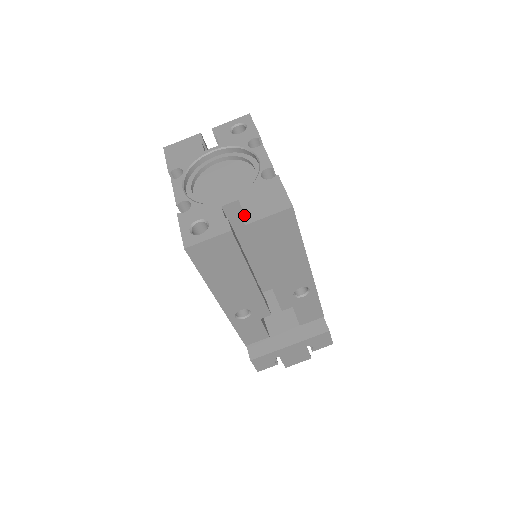
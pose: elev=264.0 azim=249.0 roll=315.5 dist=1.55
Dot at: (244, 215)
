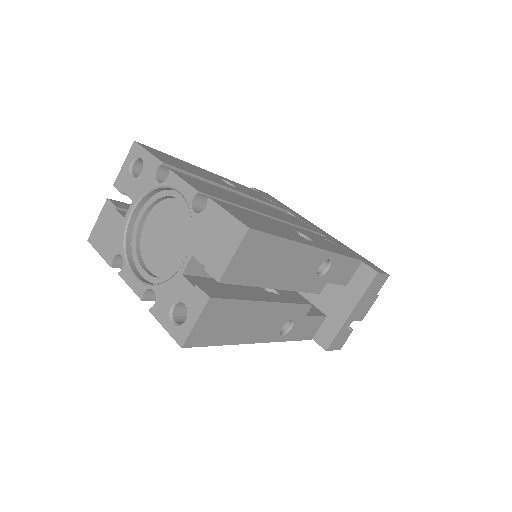
Dot at: (209, 271)
